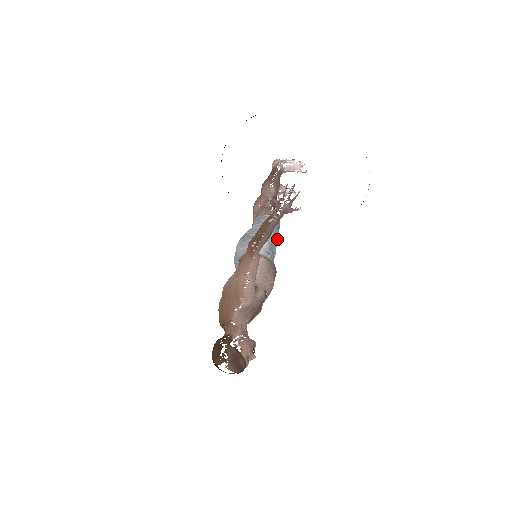
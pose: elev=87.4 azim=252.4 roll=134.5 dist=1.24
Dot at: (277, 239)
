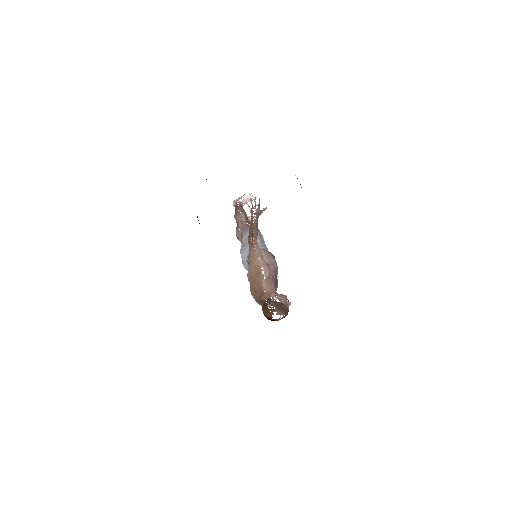
Dot at: occluded
